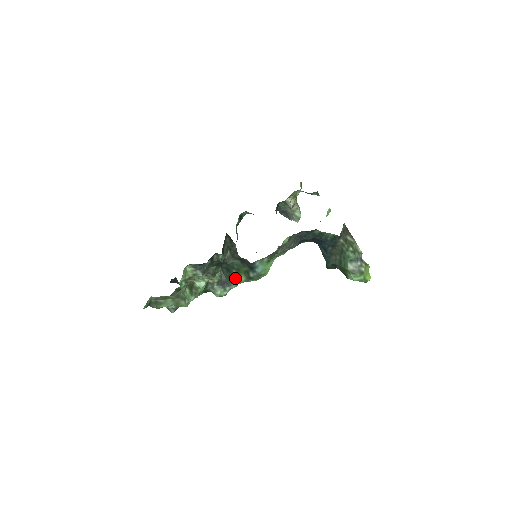
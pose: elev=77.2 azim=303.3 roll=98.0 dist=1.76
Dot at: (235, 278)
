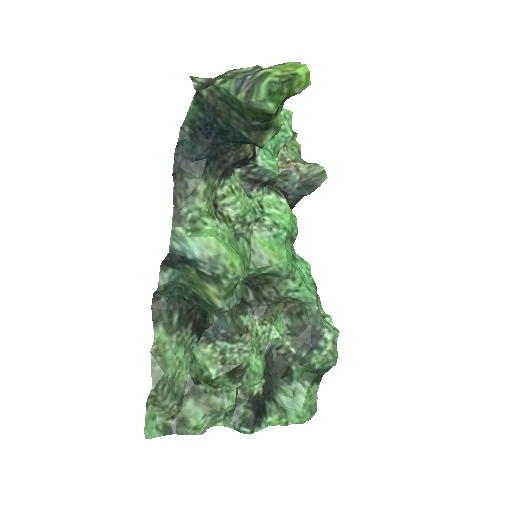
Dot at: (206, 299)
